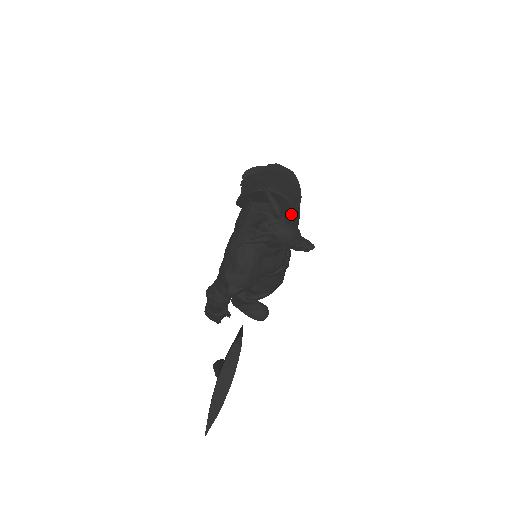
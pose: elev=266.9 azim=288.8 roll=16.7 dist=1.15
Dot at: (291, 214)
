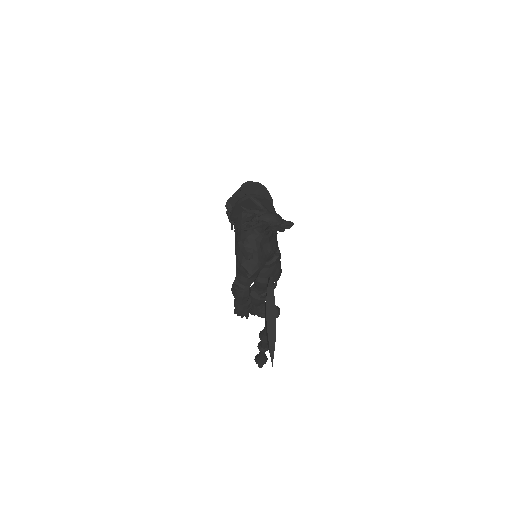
Dot at: (270, 209)
